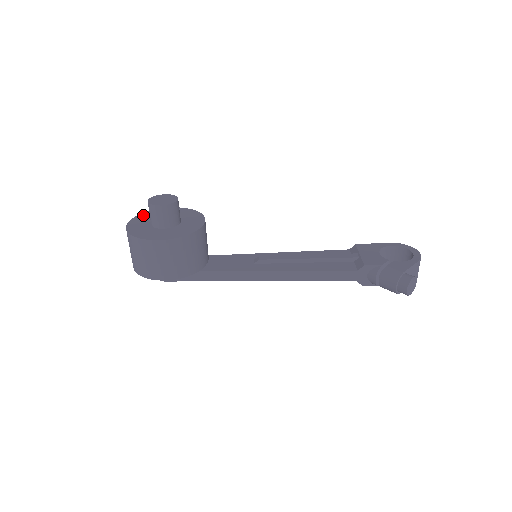
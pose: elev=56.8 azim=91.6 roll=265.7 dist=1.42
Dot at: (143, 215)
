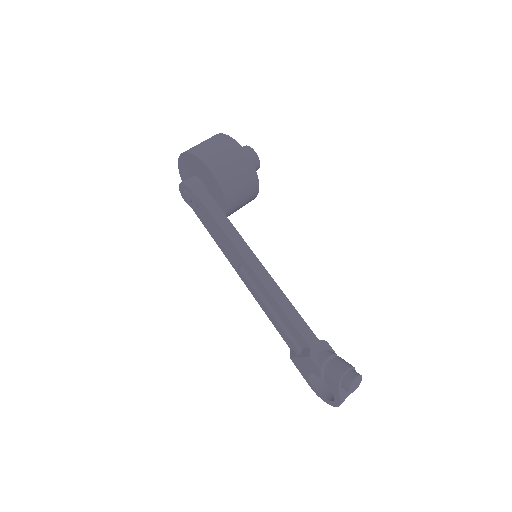
Dot at: occluded
